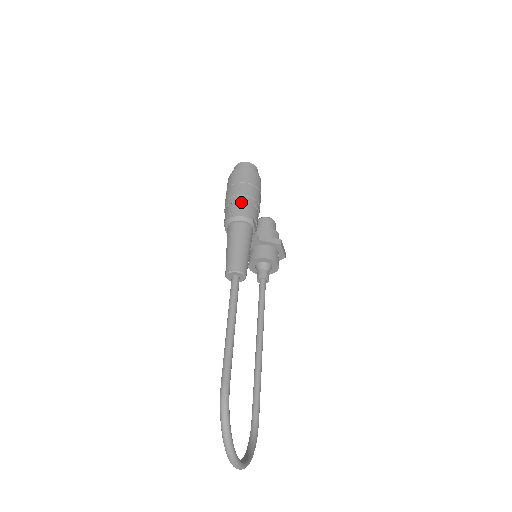
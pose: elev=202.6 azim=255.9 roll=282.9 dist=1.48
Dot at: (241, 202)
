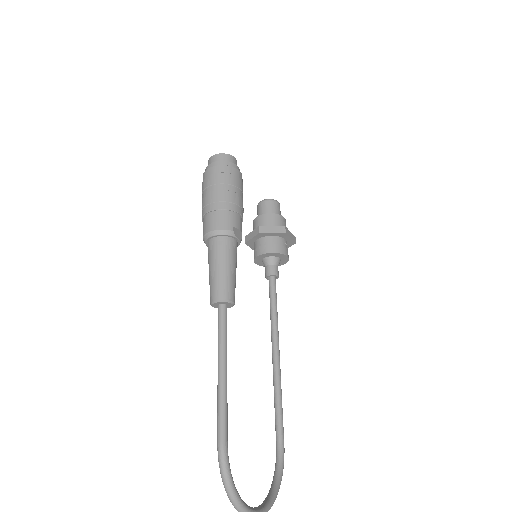
Dot at: (216, 211)
